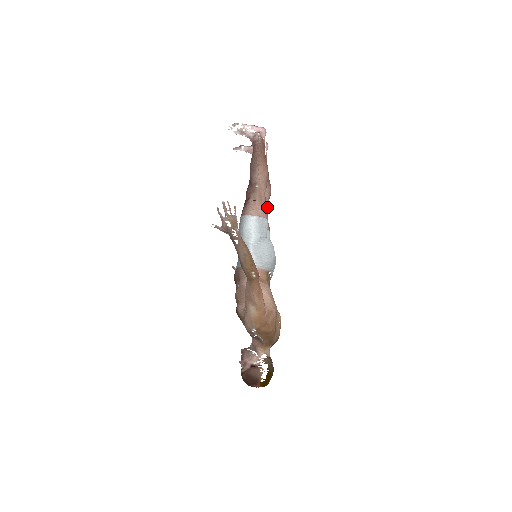
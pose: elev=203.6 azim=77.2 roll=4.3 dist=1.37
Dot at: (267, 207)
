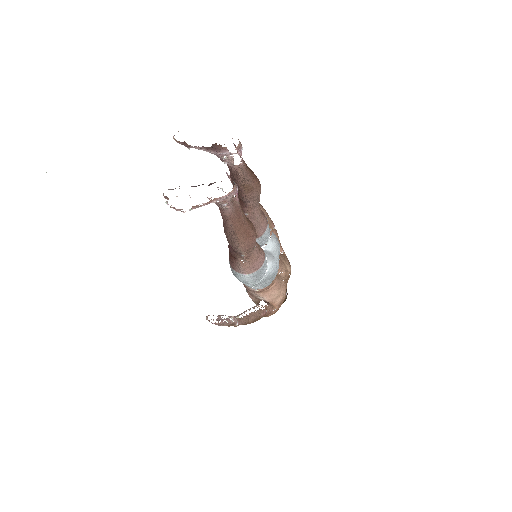
Dot at: (258, 205)
